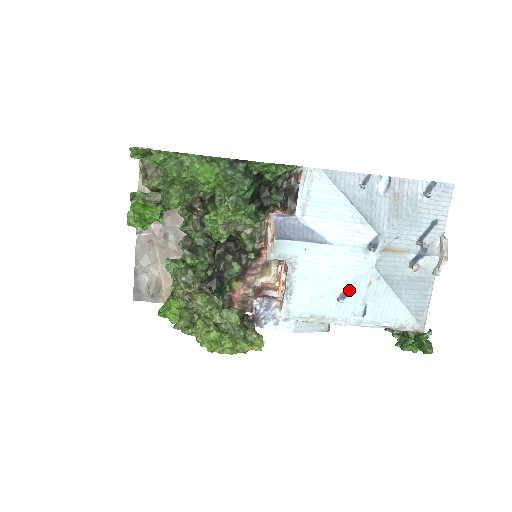
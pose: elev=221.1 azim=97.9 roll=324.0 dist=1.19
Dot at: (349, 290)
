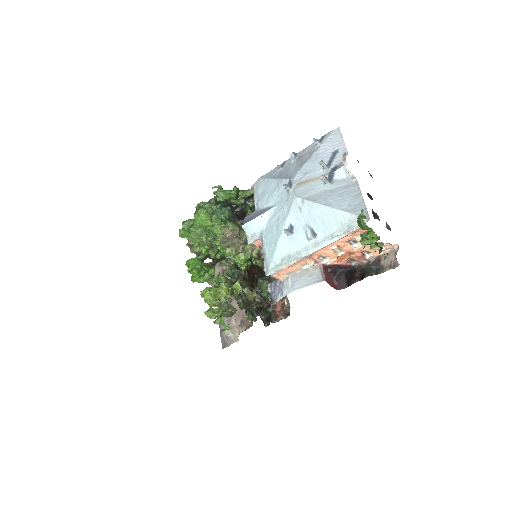
Dot at: (291, 223)
